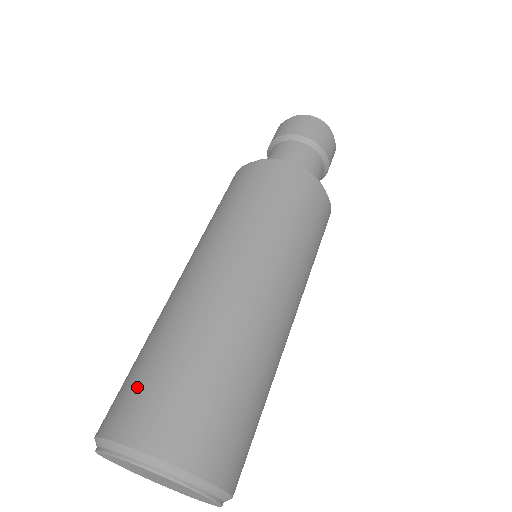
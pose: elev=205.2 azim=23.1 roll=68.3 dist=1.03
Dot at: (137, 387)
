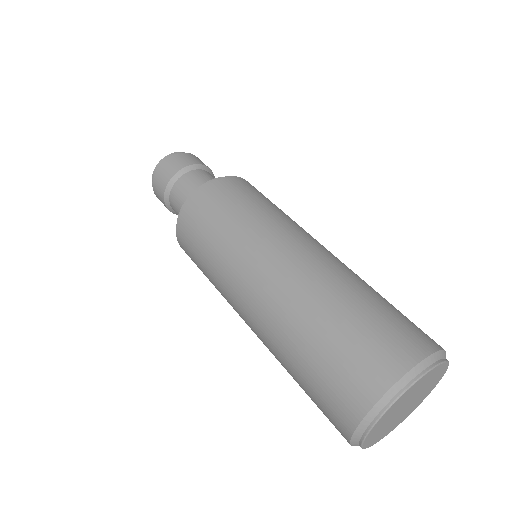
Dot at: (325, 386)
